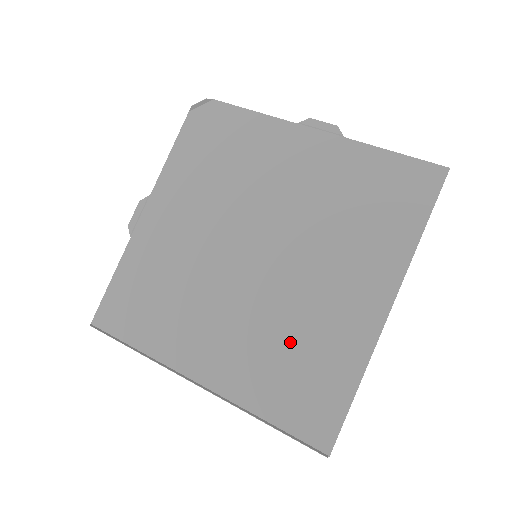
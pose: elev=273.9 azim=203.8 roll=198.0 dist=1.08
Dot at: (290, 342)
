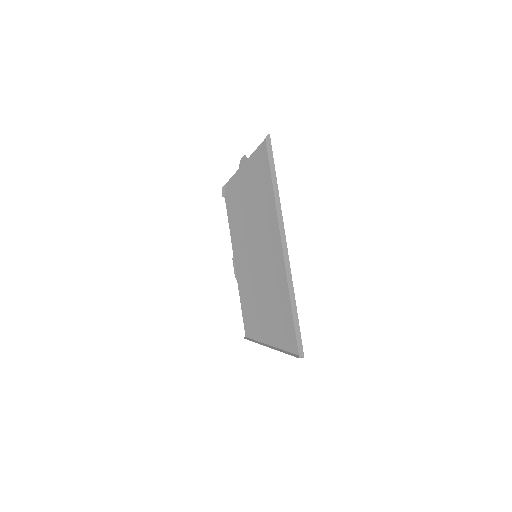
Dot at: (276, 296)
